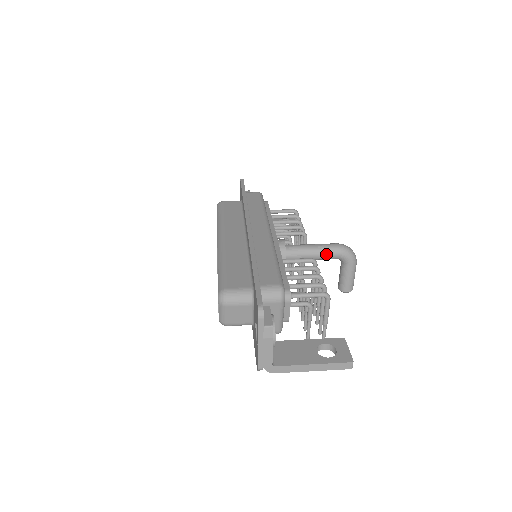
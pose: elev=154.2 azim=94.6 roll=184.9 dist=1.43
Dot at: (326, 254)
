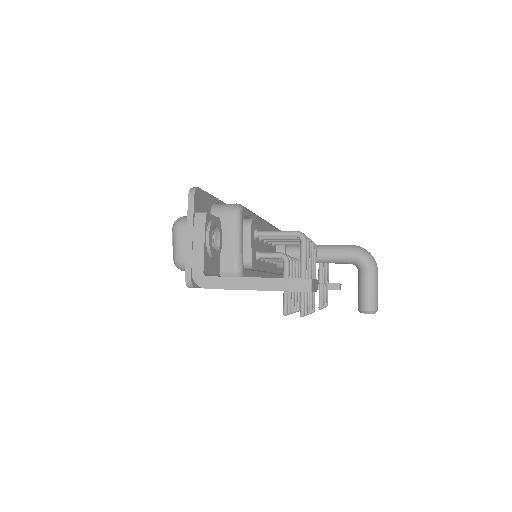
Dot at: (335, 251)
